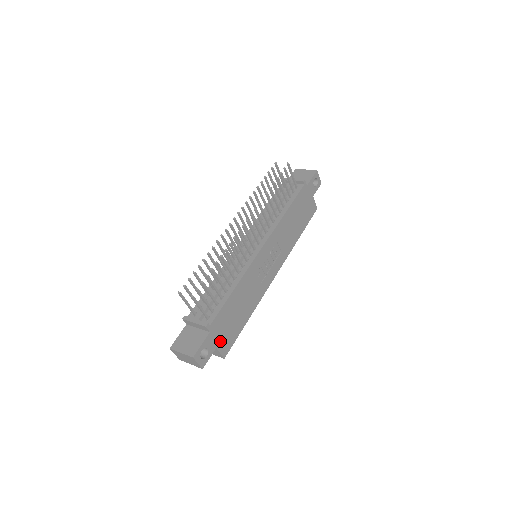
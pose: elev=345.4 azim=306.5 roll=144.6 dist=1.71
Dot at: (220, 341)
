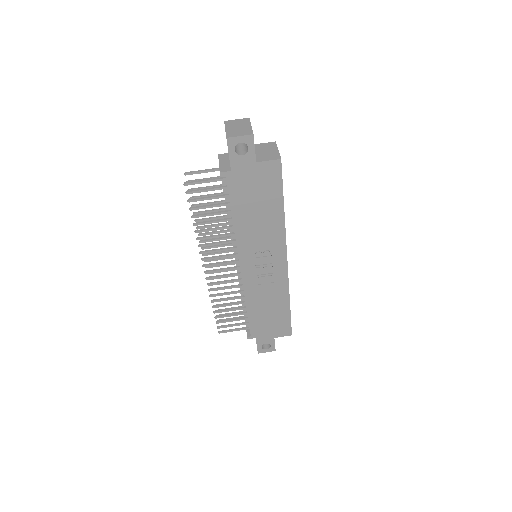
Dot at: (273, 333)
